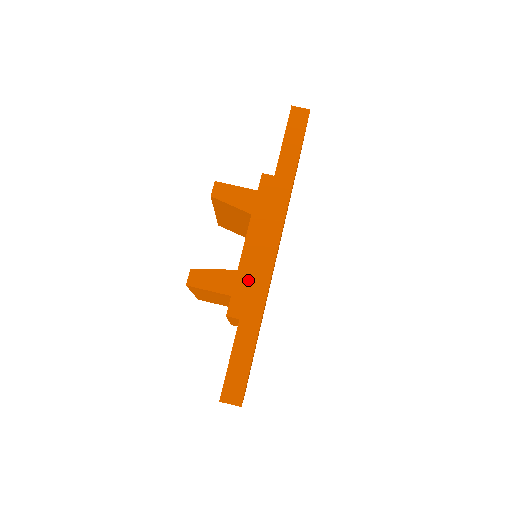
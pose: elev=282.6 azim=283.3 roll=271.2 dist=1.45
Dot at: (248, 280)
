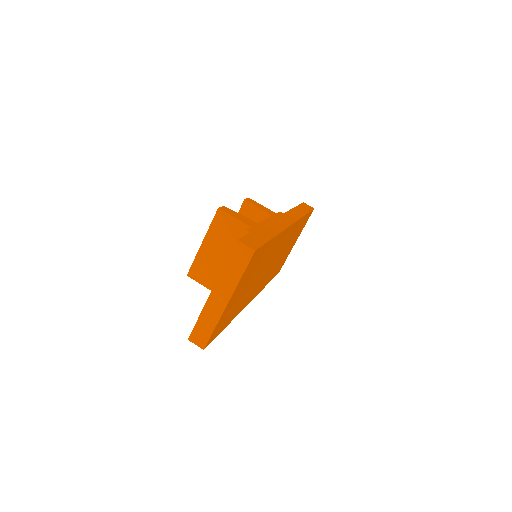
Dot at: occluded
